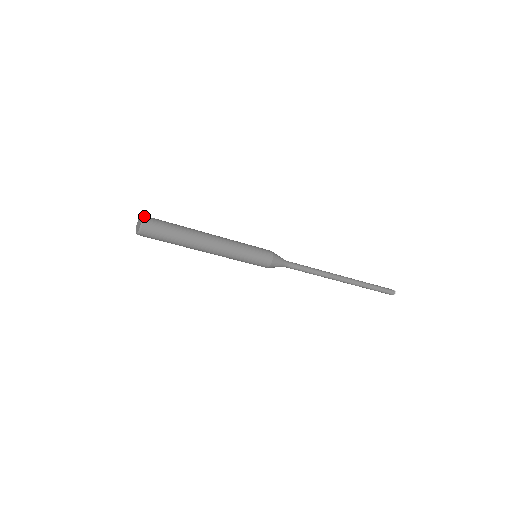
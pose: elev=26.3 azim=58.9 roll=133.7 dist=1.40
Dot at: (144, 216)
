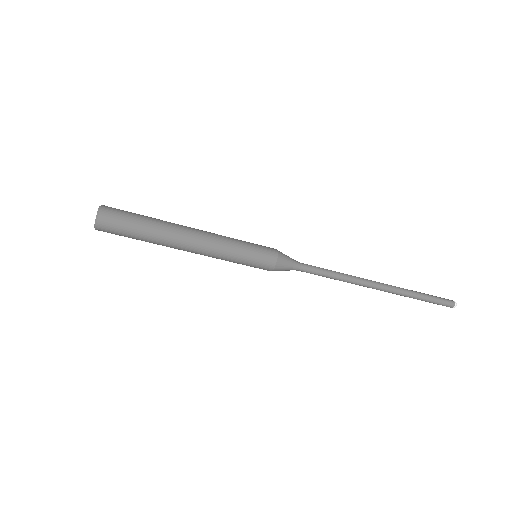
Dot at: (102, 205)
